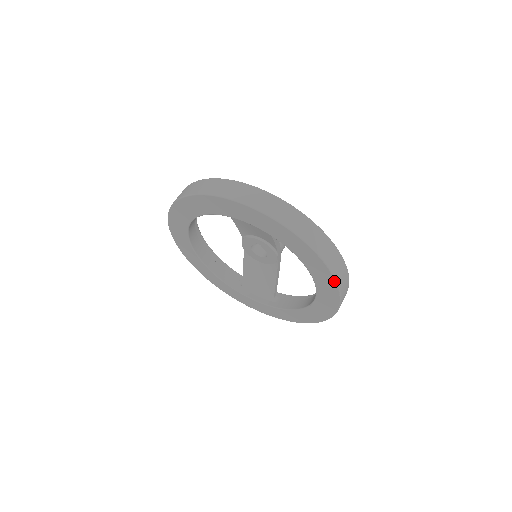
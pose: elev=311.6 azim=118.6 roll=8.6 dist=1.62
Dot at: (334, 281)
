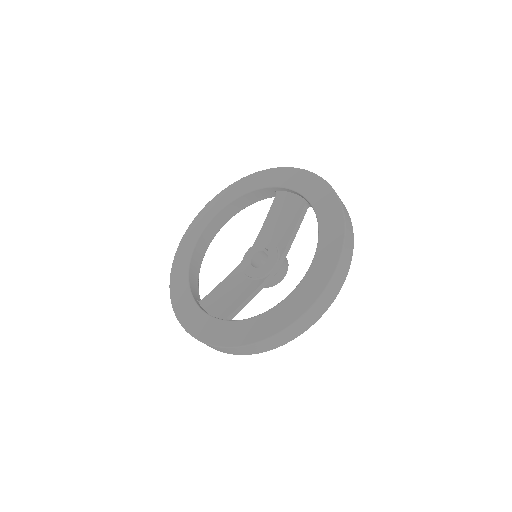
Dot at: (340, 250)
